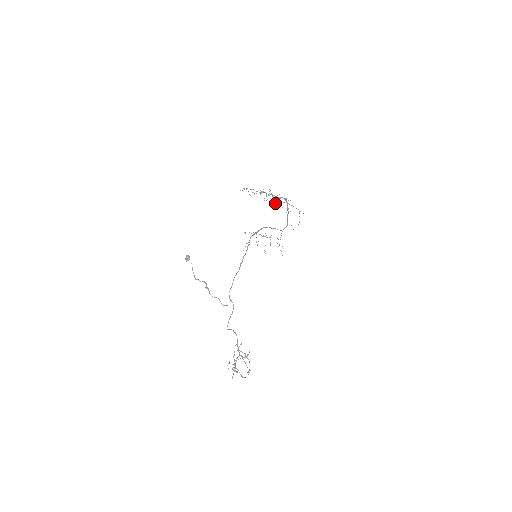
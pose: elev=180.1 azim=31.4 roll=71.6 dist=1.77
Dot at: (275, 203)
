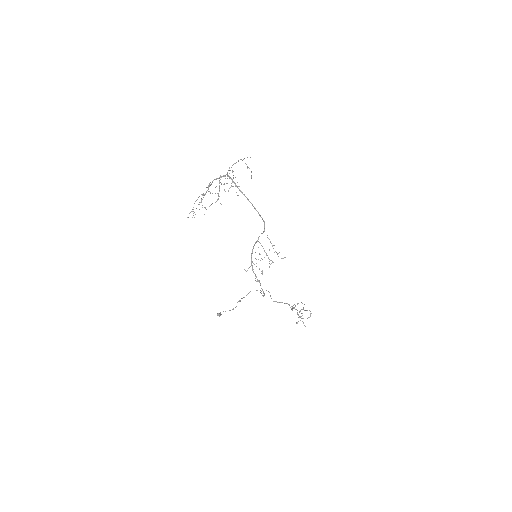
Dot at: occluded
